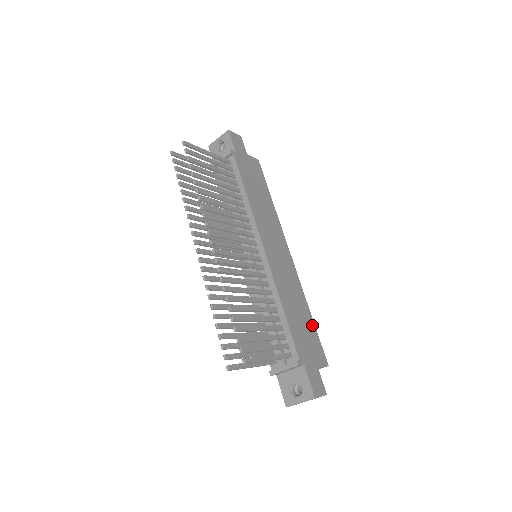
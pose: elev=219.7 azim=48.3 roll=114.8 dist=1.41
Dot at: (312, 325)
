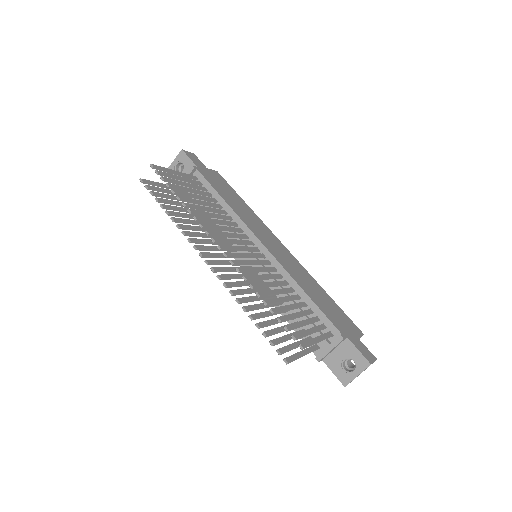
Dot at: (333, 302)
